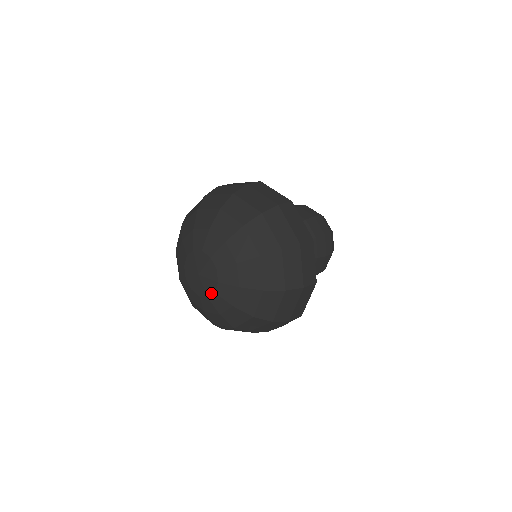
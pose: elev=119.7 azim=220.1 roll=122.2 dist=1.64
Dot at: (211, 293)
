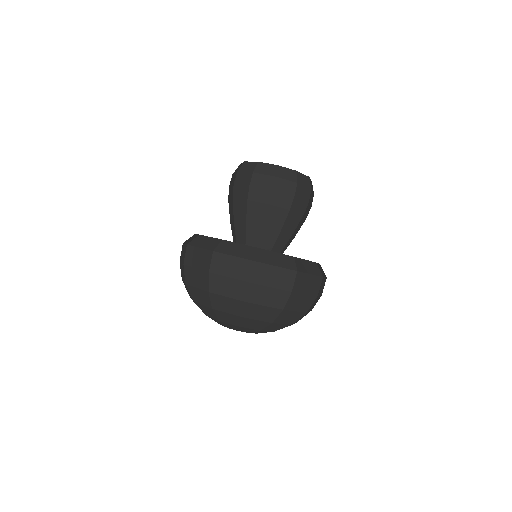
Dot at: occluded
